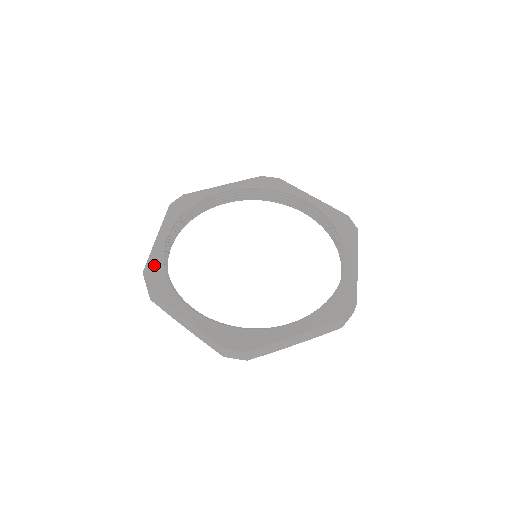
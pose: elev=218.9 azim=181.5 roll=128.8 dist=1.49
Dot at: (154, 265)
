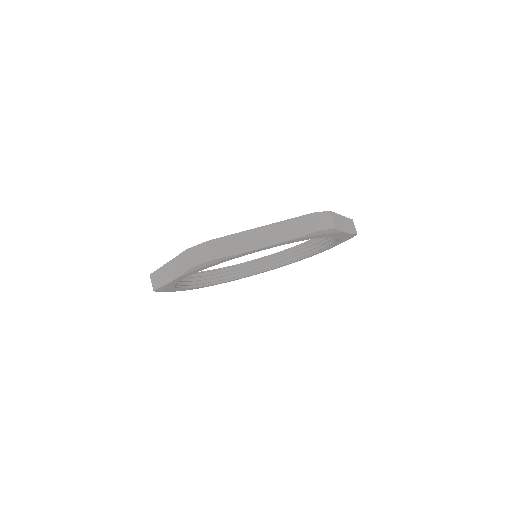
Dot at: occluded
